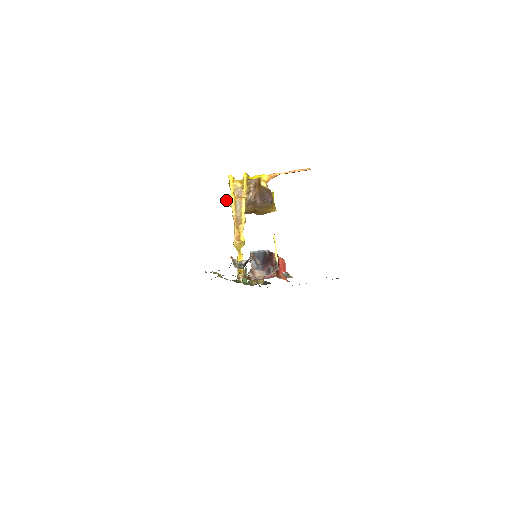
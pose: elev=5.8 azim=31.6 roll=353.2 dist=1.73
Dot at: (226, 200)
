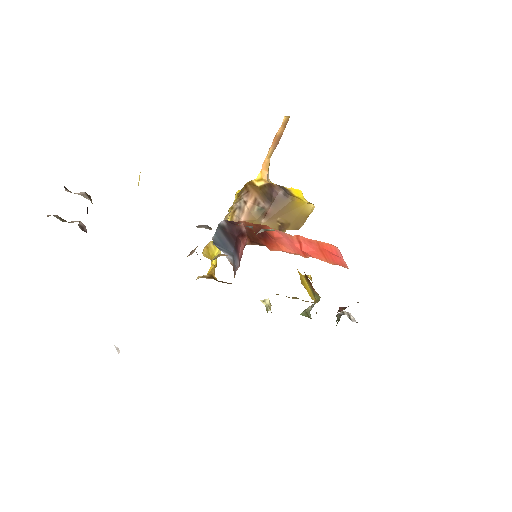
Dot at: occluded
